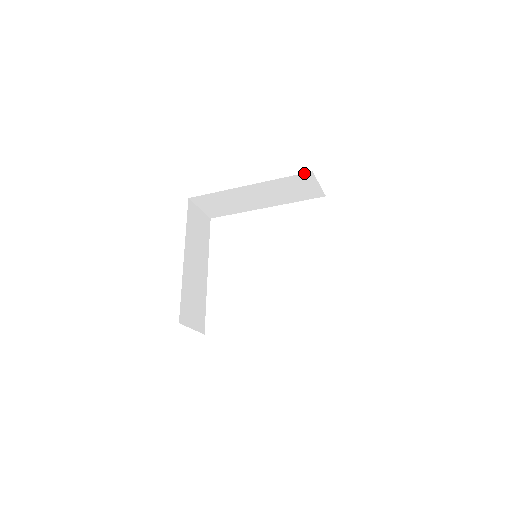
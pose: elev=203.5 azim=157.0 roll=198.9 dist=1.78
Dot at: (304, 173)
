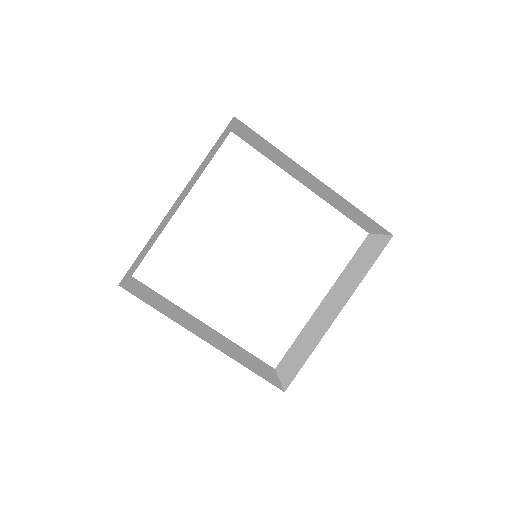
Dot at: occluded
